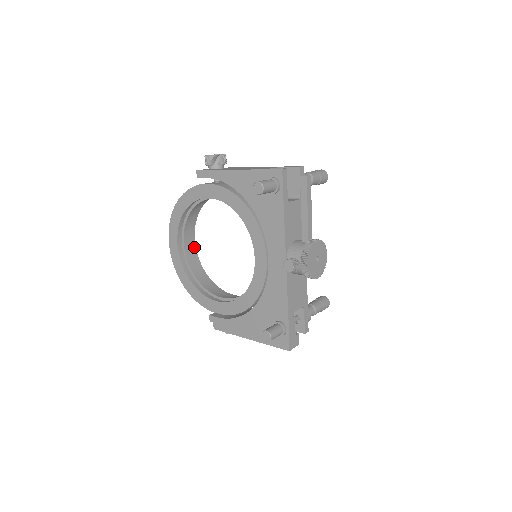
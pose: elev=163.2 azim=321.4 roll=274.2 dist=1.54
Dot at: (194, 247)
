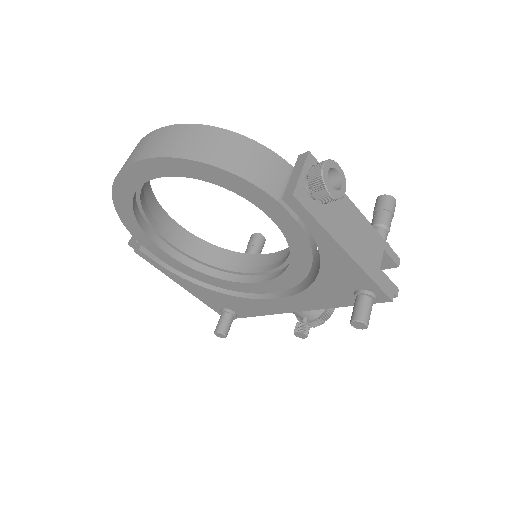
Dot at: occluded
